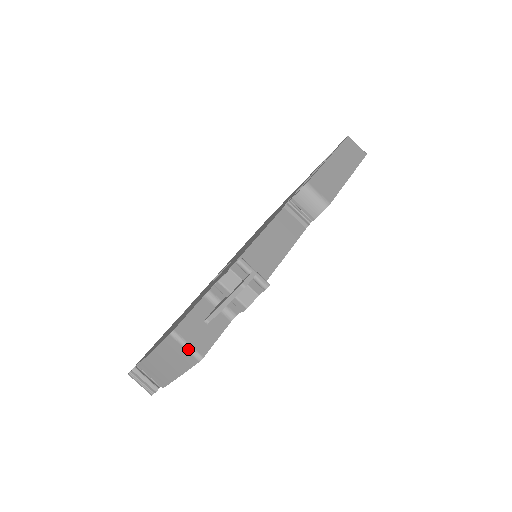
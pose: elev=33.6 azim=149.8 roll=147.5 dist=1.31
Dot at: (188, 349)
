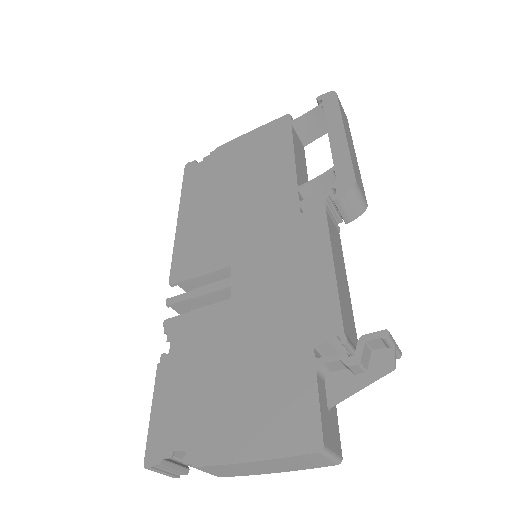
Dot at: (333, 458)
